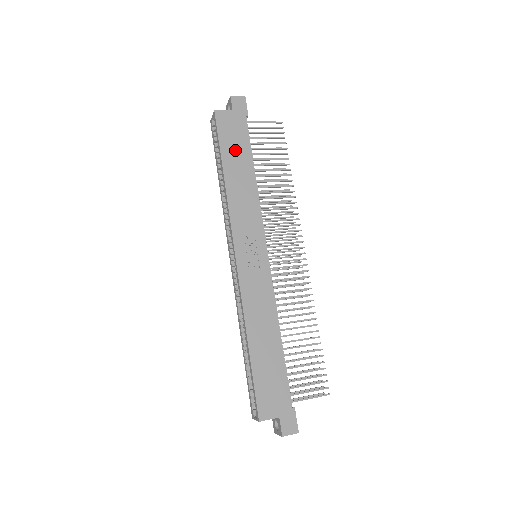
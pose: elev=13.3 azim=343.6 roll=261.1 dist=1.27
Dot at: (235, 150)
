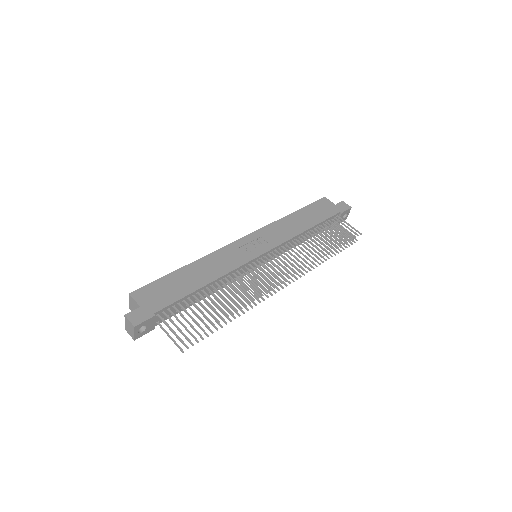
Dot at: (313, 214)
